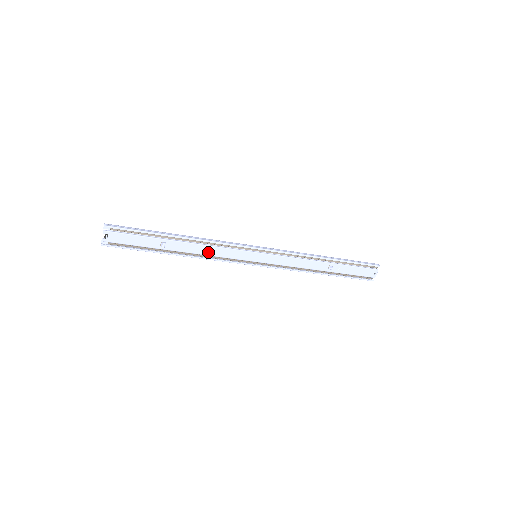
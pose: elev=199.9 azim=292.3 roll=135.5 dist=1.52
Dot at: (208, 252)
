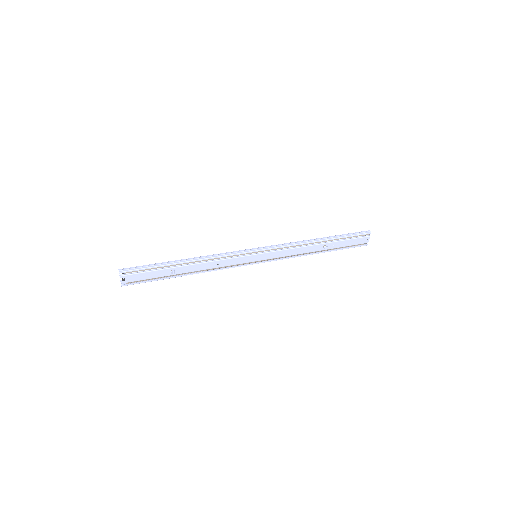
Dot at: (213, 266)
